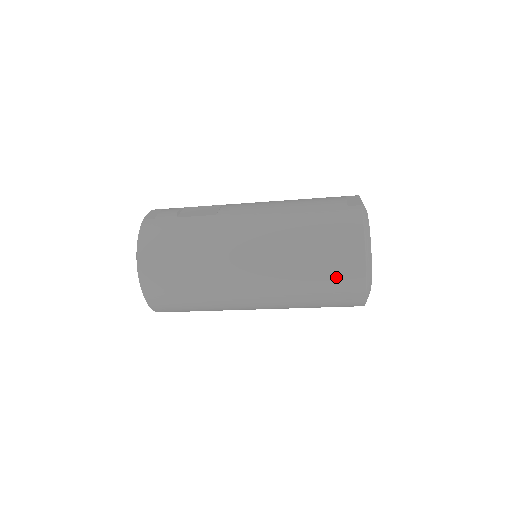
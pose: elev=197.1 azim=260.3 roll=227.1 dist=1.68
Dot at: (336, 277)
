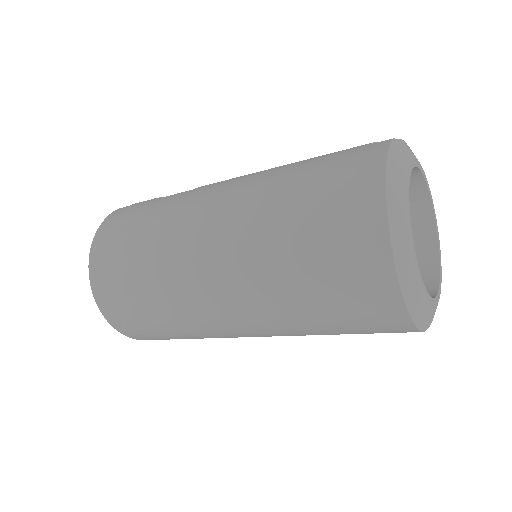
Dot at: (337, 253)
